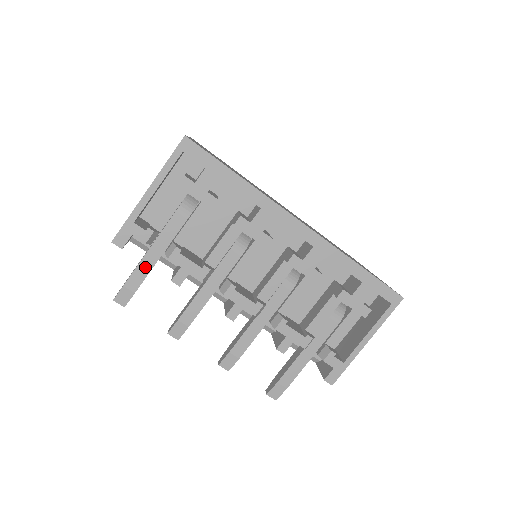
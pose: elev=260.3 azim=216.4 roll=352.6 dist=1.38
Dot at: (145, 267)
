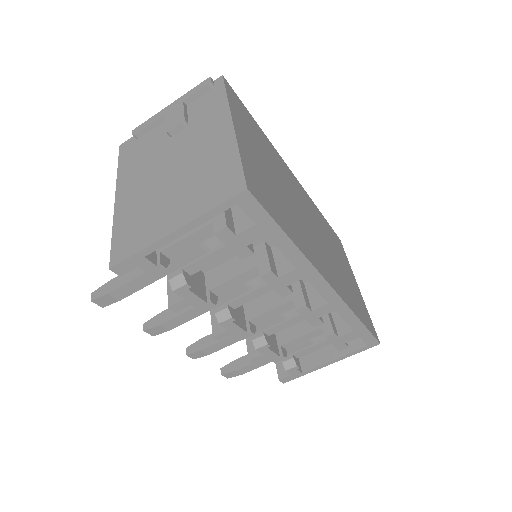
Dot at: (140, 283)
